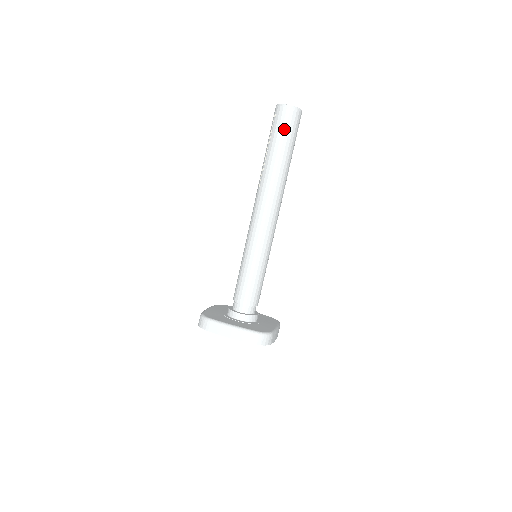
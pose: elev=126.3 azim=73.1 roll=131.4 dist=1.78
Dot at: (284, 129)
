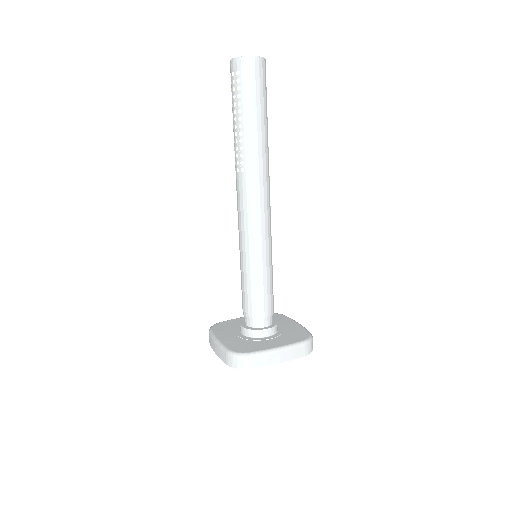
Dot at: (258, 90)
